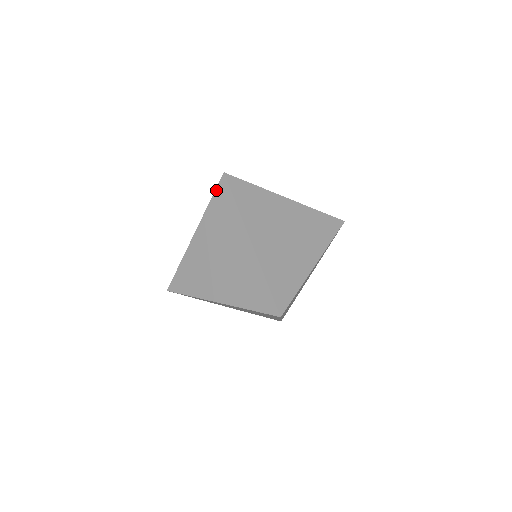
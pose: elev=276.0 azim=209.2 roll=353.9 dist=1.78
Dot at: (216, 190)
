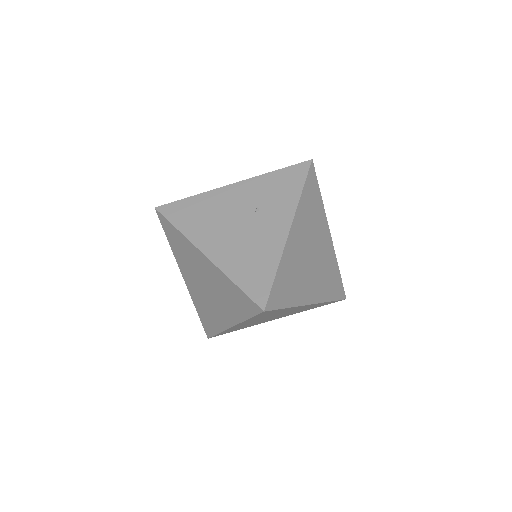
Dot at: occluded
